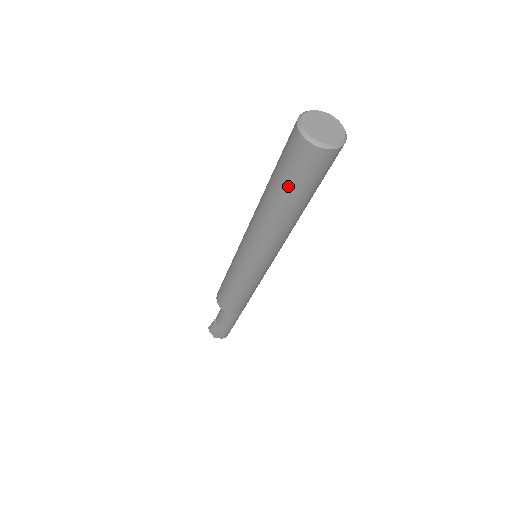
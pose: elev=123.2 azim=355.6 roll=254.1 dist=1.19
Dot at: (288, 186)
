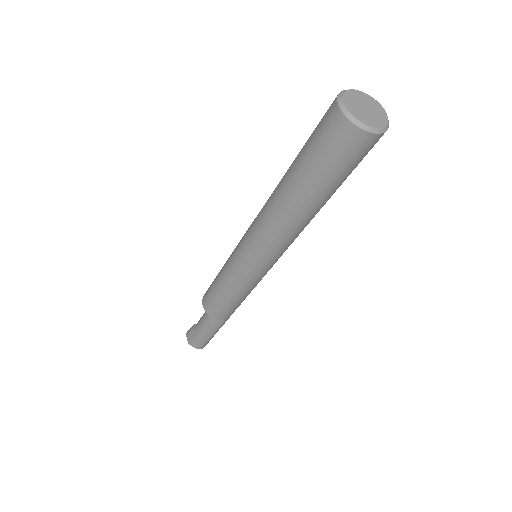
Dot at: (307, 166)
